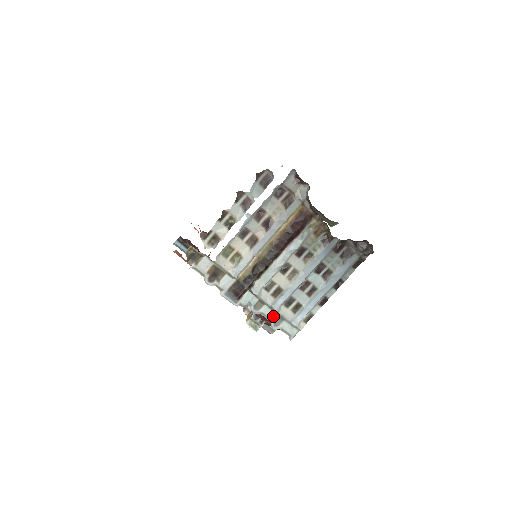
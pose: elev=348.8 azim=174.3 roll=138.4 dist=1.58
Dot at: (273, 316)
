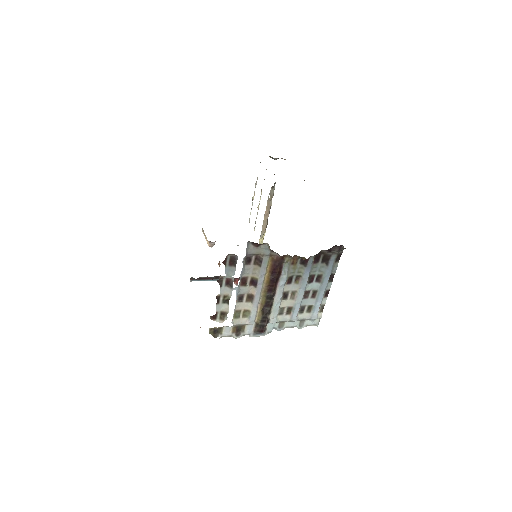
Dot at: (296, 323)
